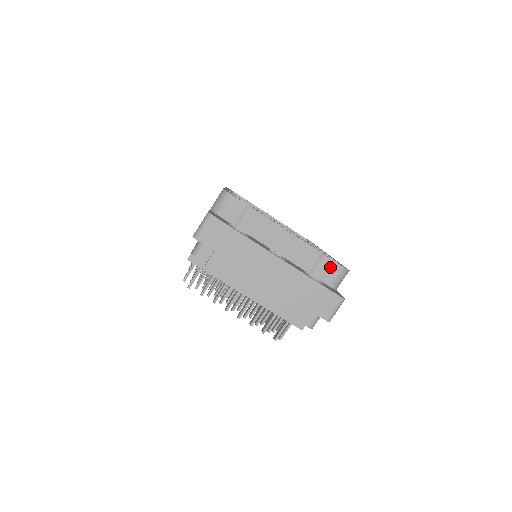
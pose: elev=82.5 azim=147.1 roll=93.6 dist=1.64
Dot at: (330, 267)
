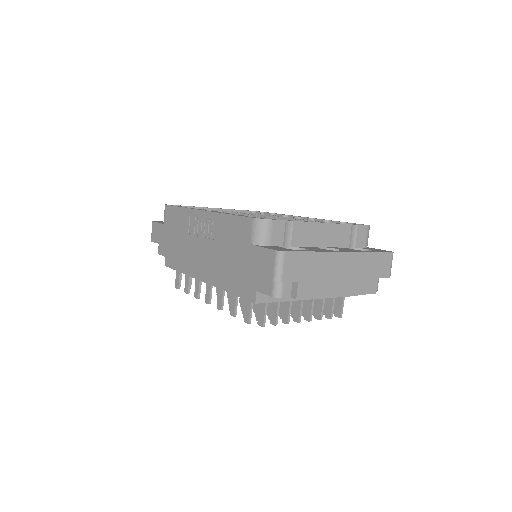
Dot at: (360, 232)
